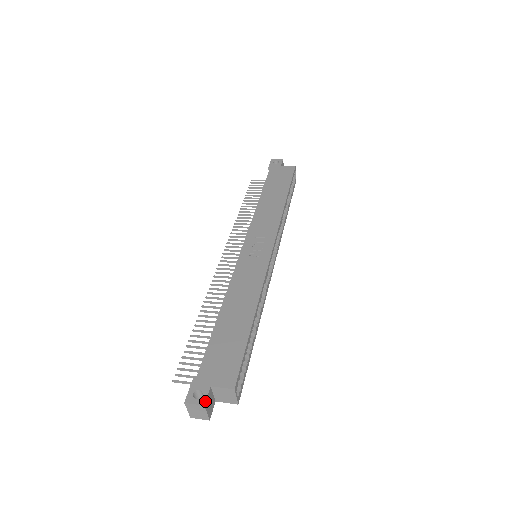
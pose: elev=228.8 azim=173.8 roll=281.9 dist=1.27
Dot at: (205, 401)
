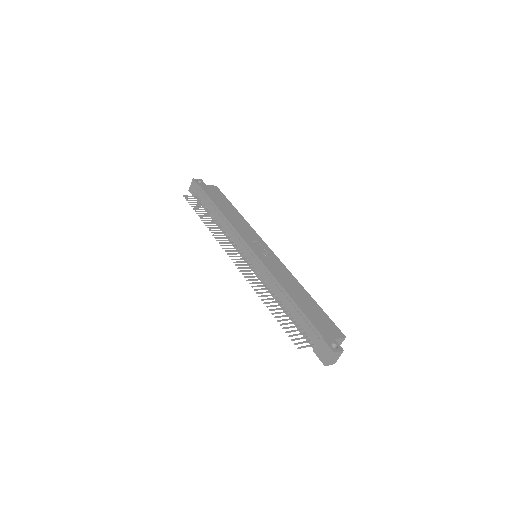
Dot at: (342, 348)
